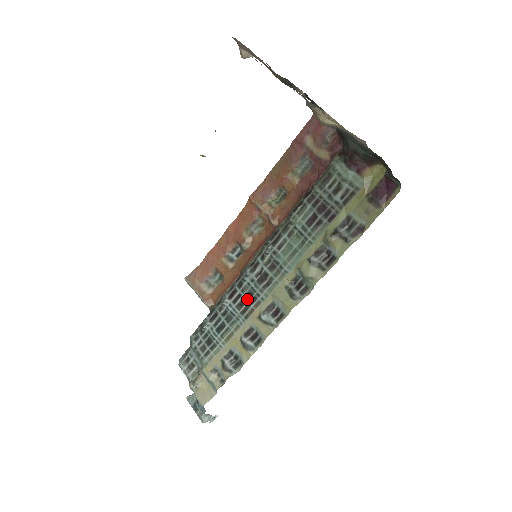
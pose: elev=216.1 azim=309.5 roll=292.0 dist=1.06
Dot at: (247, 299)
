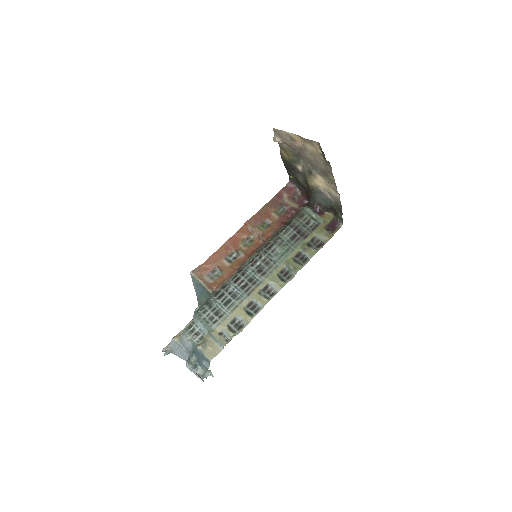
Dot at: (249, 283)
